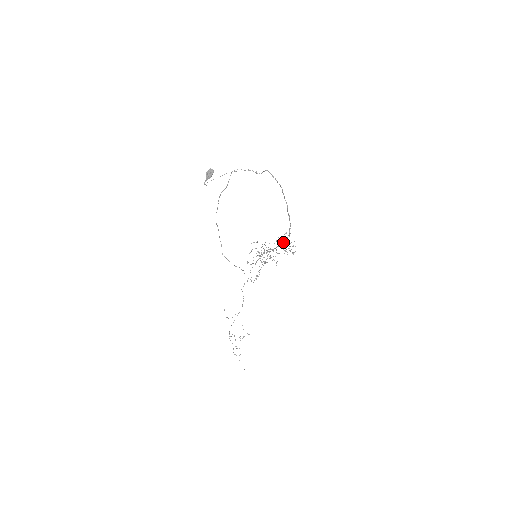
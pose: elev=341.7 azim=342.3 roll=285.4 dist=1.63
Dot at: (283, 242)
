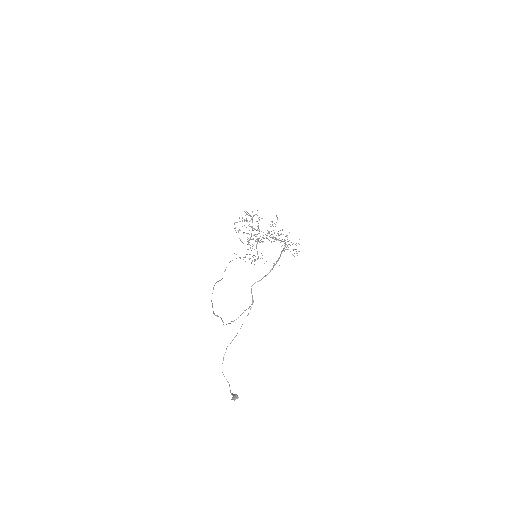
Dot at: (281, 246)
